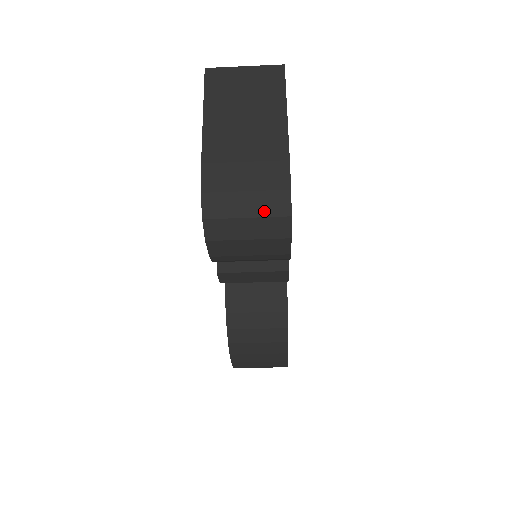
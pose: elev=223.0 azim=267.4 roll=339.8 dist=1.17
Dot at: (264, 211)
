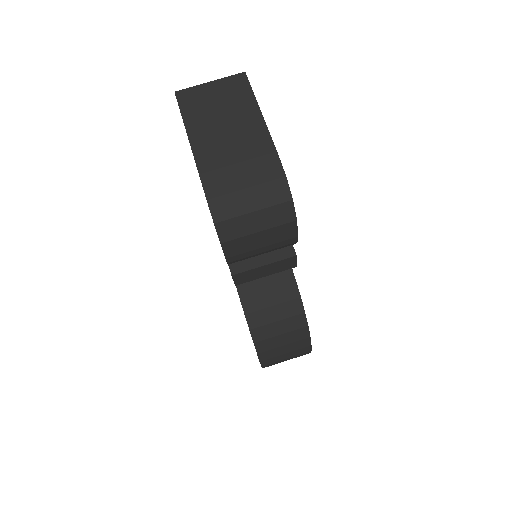
Dot at: (267, 202)
